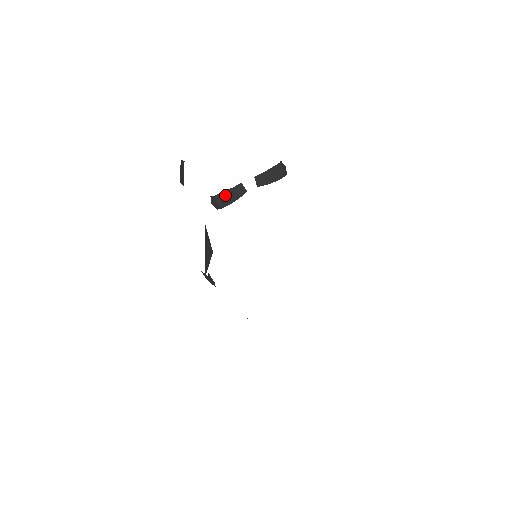
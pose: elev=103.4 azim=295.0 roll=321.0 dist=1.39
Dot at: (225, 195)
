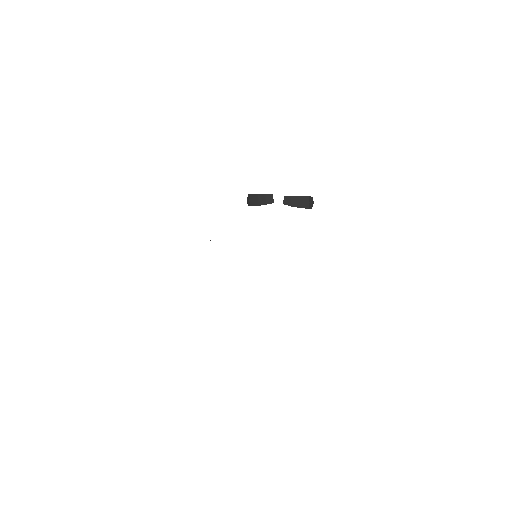
Dot at: (257, 197)
